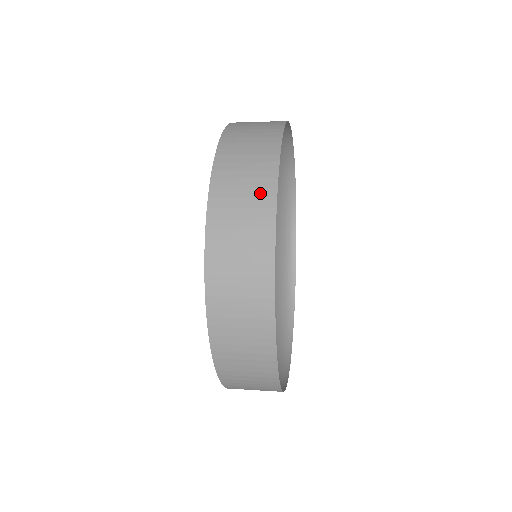
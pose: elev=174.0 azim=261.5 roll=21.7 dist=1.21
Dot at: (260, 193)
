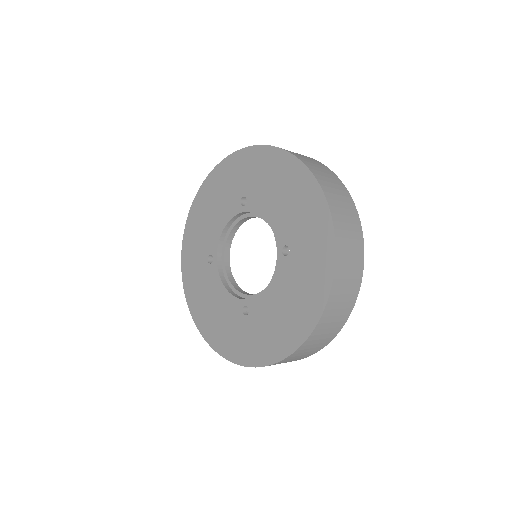
Dot at: (357, 236)
